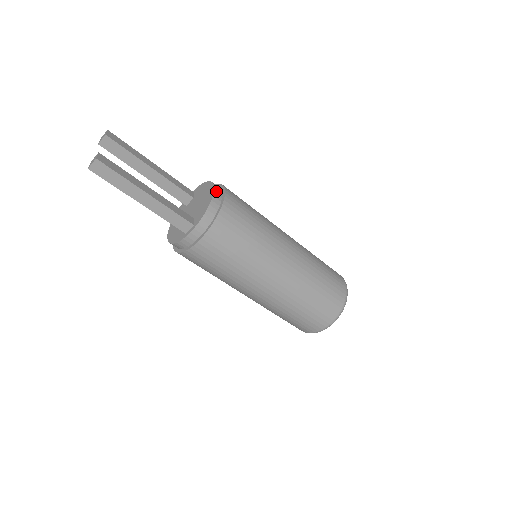
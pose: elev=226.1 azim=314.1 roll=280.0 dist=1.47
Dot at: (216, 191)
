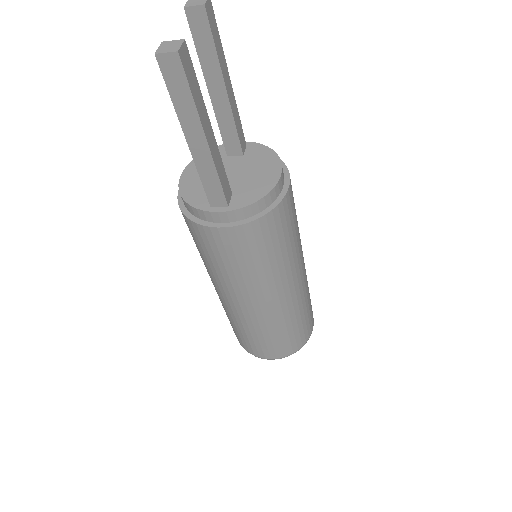
Dot at: (280, 181)
